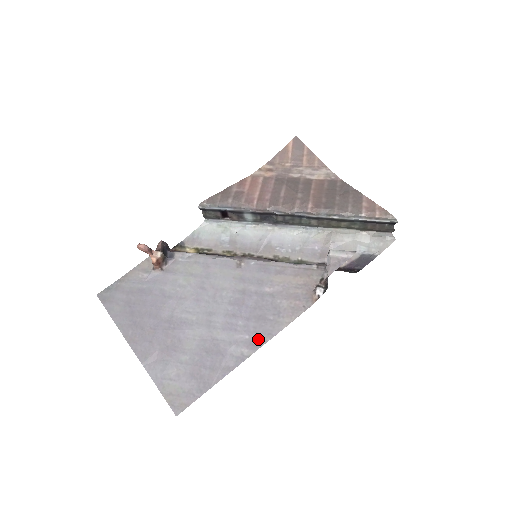
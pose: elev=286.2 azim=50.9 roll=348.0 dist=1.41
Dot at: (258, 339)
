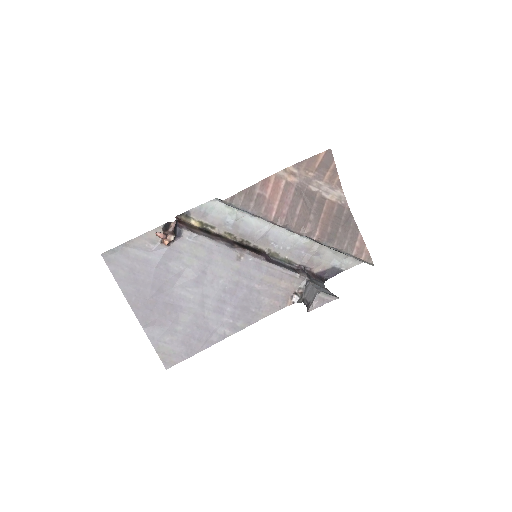
Dot at: (239, 325)
